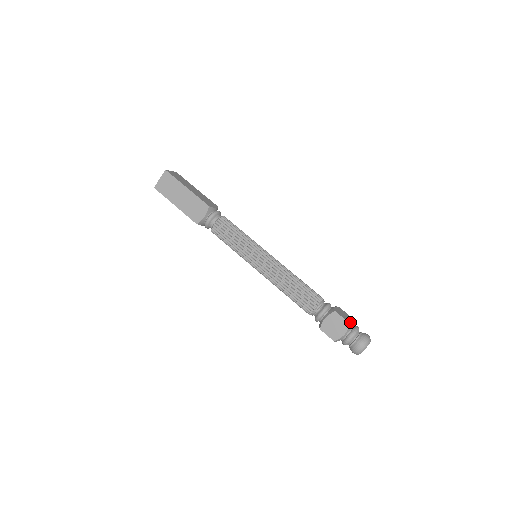
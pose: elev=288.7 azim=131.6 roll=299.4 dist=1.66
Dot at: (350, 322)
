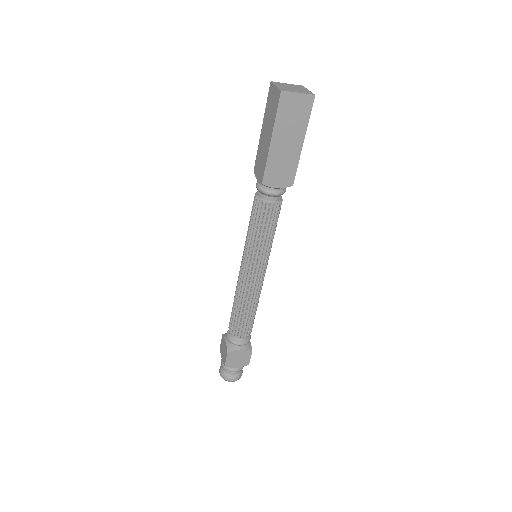
Dot at: (229, 366)
